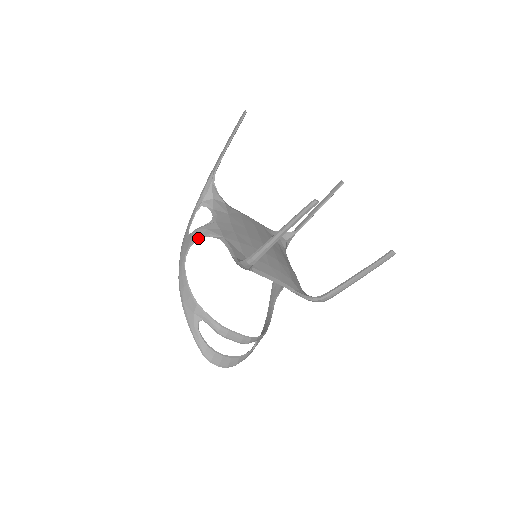
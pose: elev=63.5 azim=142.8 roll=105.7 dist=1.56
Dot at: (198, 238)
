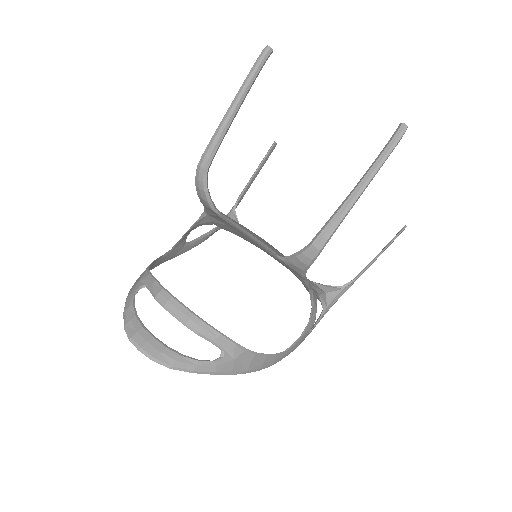
Dot at: (188, 230)
